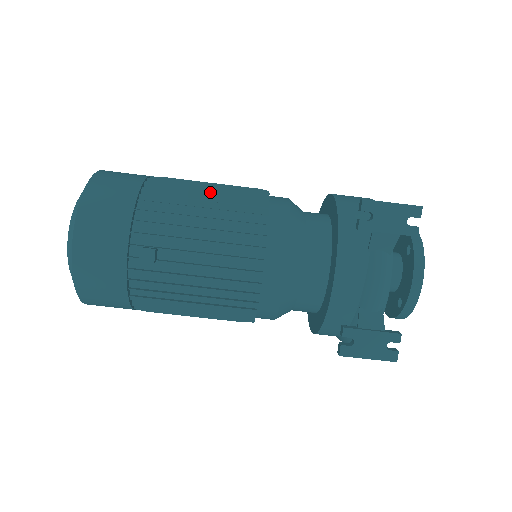
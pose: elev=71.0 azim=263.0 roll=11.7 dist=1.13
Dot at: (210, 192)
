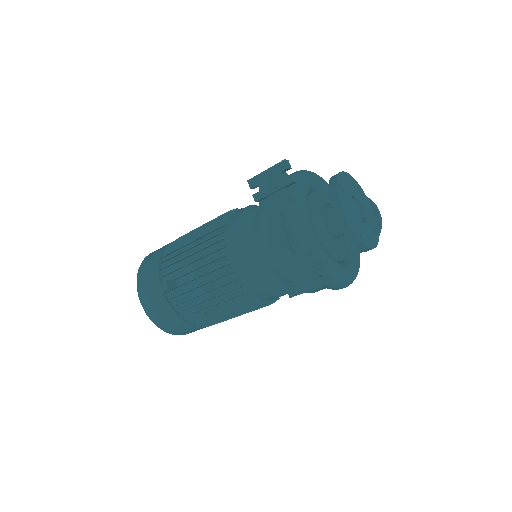
Dot at: occluded
